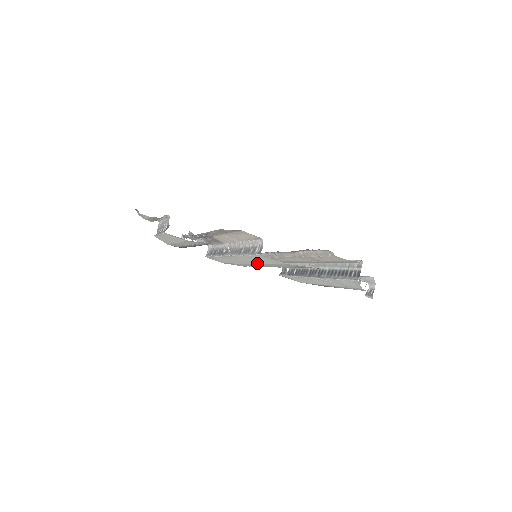
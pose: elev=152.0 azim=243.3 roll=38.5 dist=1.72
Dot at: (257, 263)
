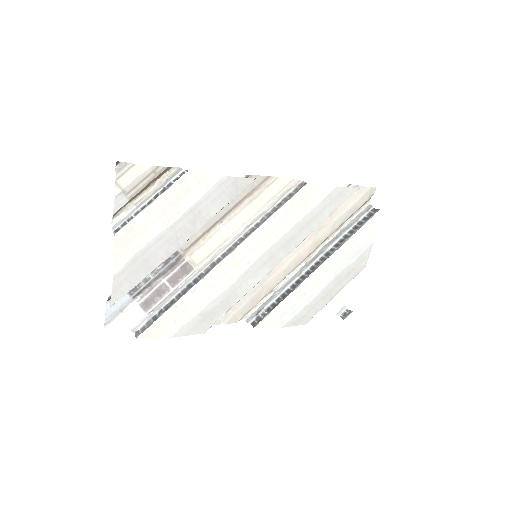
Dot at: (276, 240)
